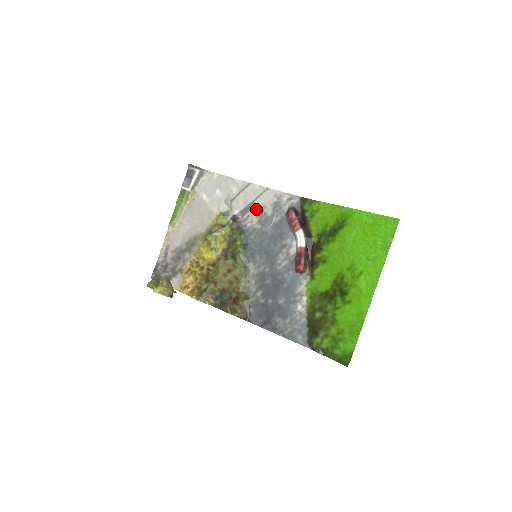
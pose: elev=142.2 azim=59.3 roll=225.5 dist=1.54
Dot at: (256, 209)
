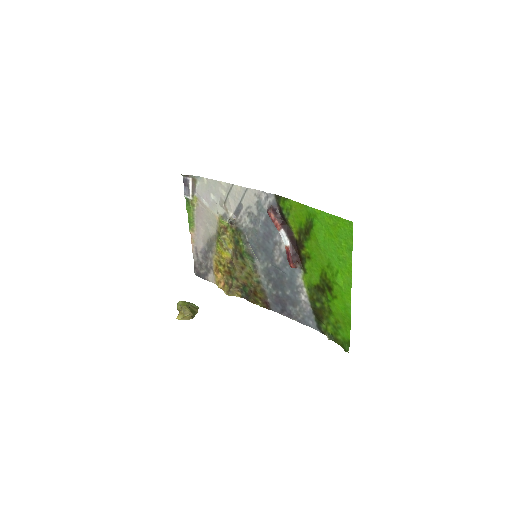
Dot at: (245, 210)
